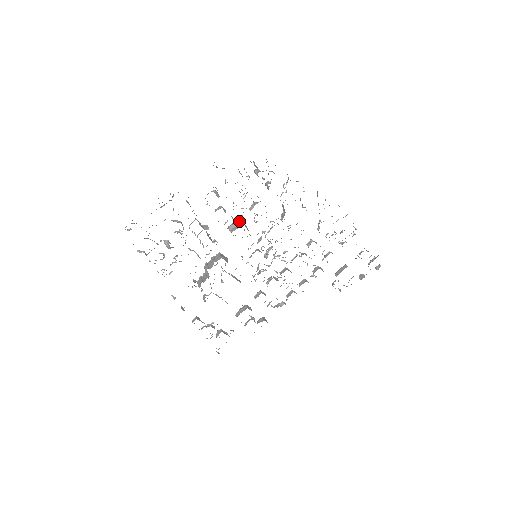
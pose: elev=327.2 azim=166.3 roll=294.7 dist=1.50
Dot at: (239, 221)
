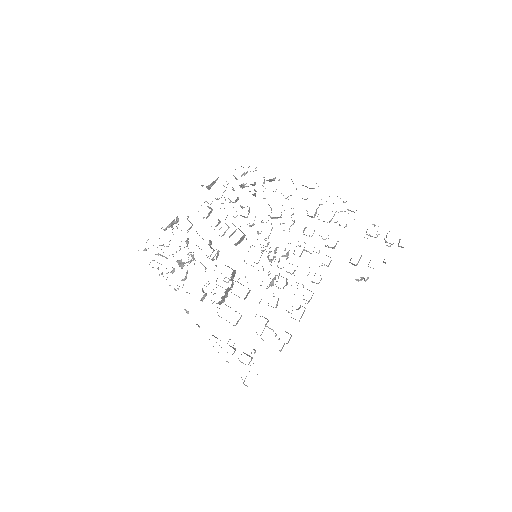
Dot at: occluded
